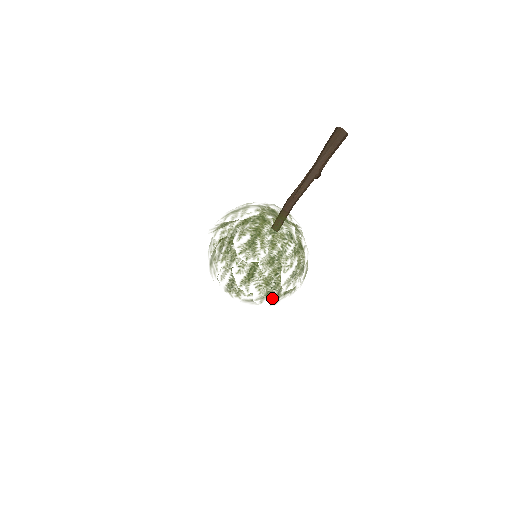
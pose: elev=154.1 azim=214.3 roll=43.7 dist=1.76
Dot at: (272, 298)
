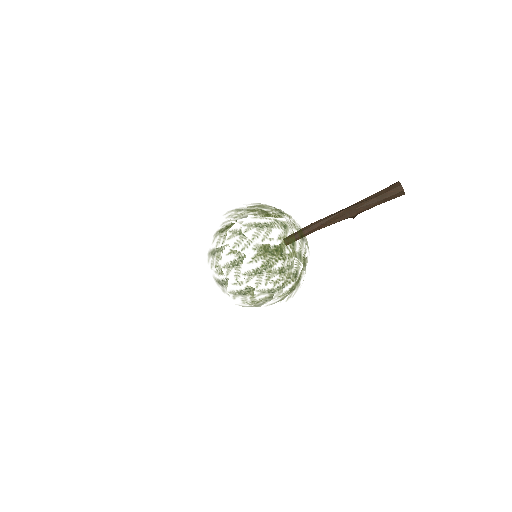
Dot at: occluded
